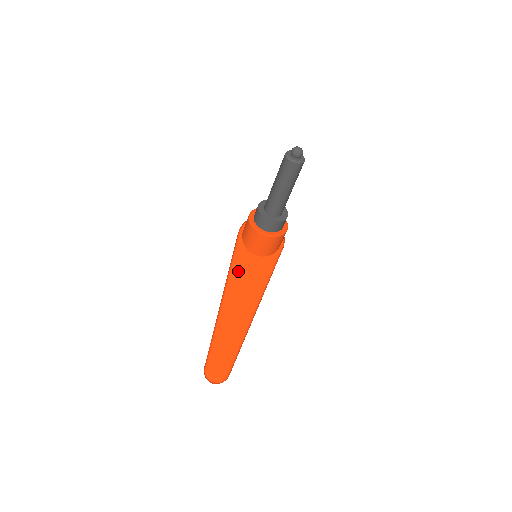
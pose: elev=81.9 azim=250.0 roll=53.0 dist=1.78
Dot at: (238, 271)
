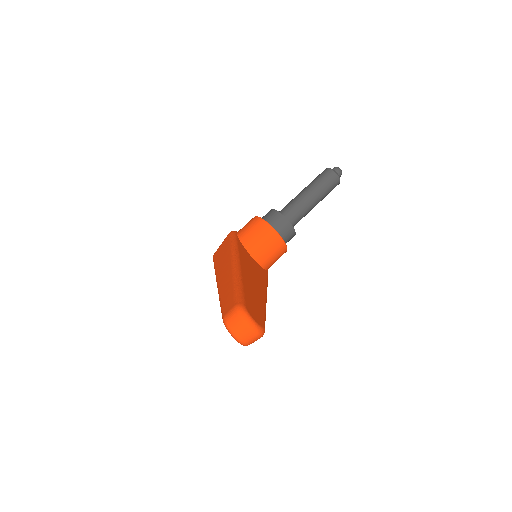
Dot at: (243, 254)
